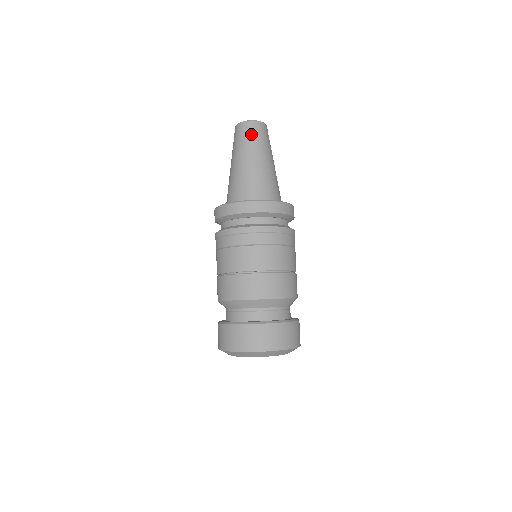
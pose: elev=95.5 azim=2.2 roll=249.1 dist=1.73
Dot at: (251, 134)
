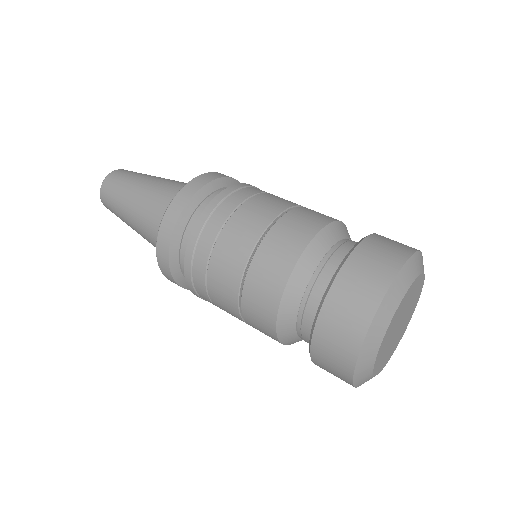
Dot at: (120, 178)
